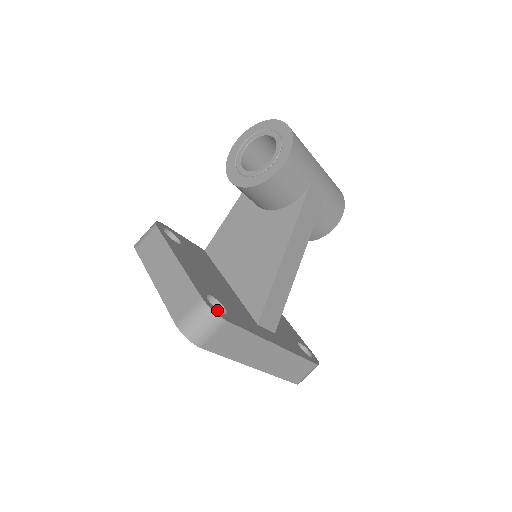
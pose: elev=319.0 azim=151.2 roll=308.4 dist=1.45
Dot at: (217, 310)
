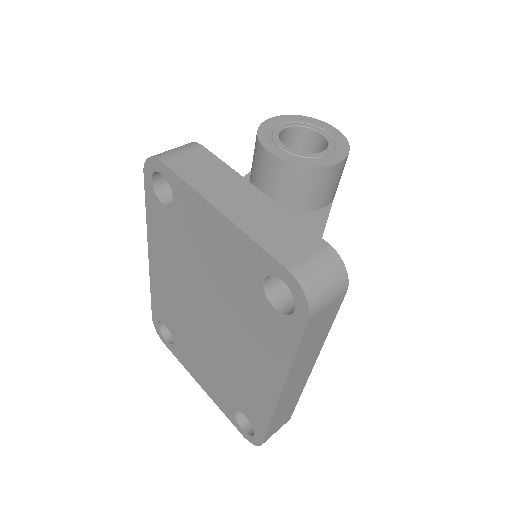
Dot at: occluded
